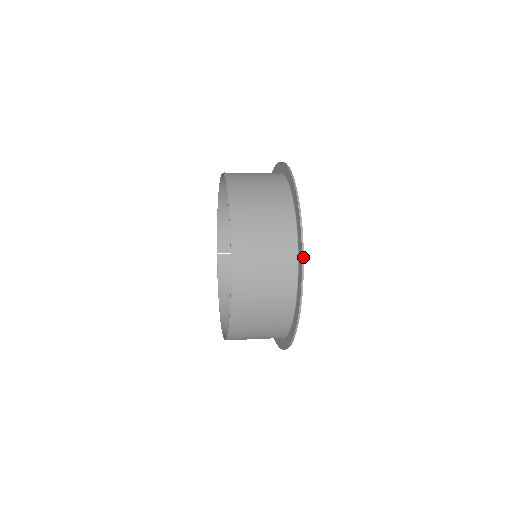
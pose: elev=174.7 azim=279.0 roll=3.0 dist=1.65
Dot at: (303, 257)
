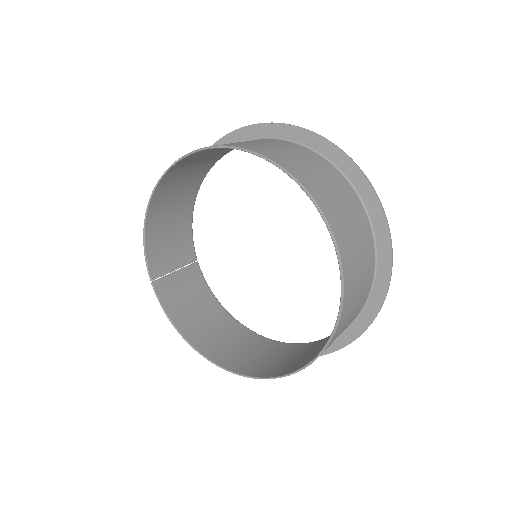
Dot at: (388, 224)
